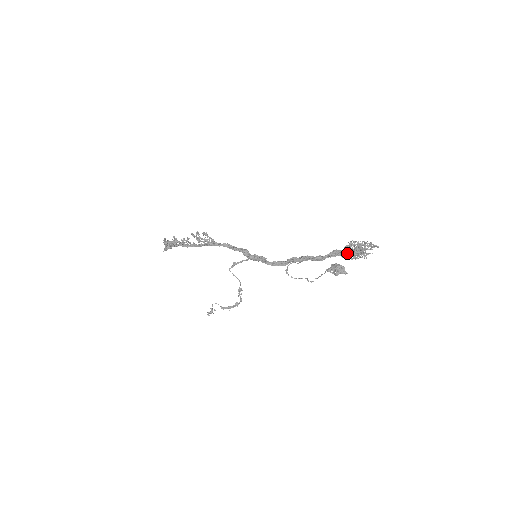
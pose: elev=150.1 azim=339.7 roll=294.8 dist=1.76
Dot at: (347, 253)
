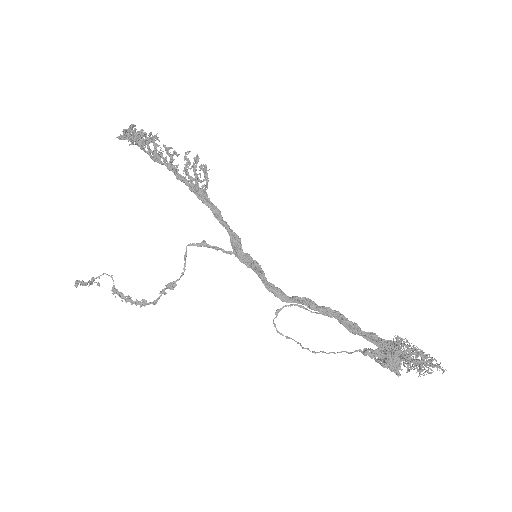
Dot at: occluded
